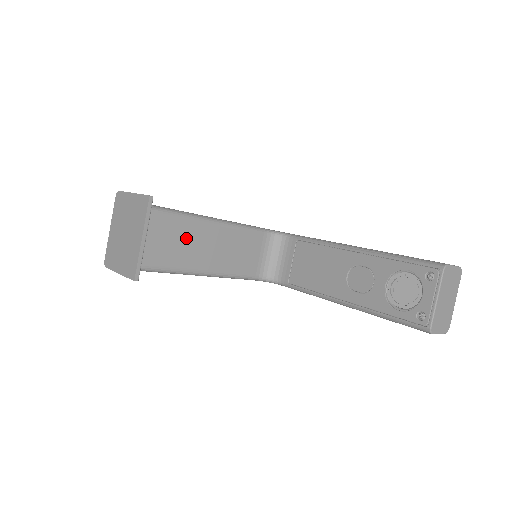
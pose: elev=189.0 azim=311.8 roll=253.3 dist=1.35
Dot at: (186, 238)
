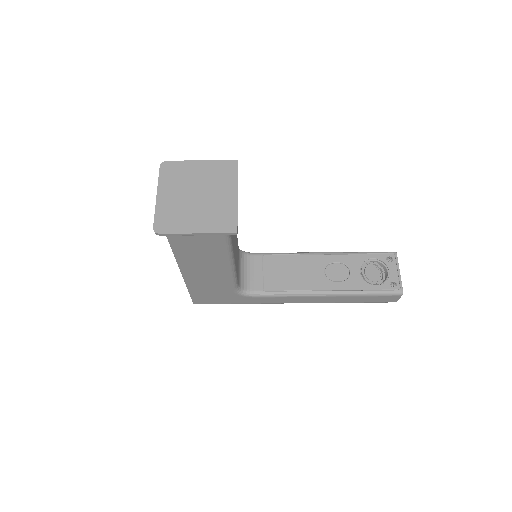
Dot at: occluded
